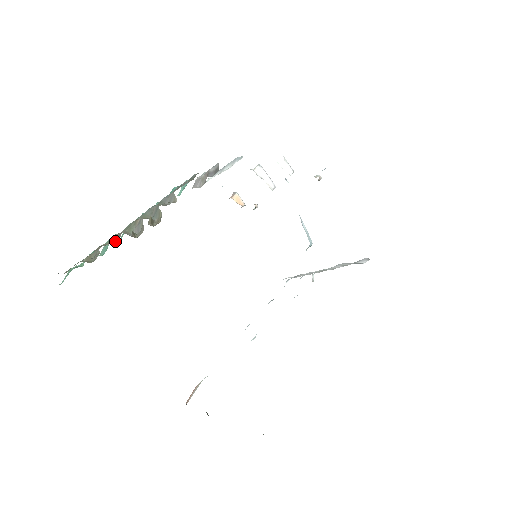
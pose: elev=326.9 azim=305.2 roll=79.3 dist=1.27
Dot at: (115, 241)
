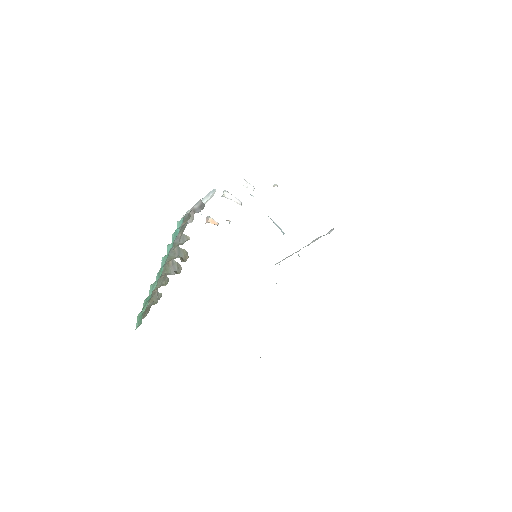
Dot at: (165, 282)
